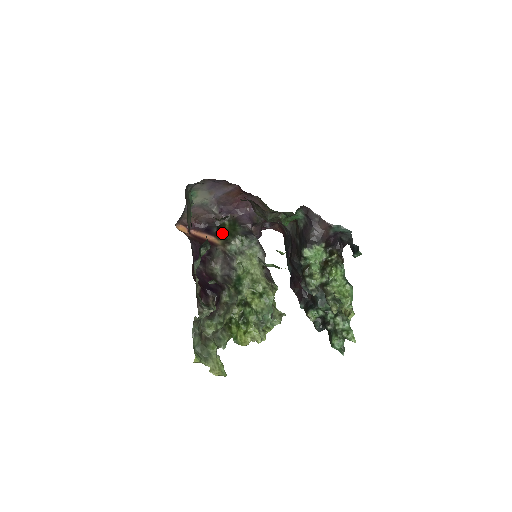
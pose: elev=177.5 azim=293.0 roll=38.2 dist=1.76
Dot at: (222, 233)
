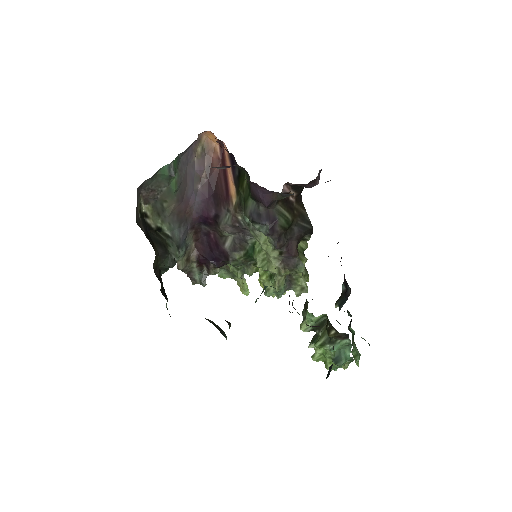
Dot at: (239, 188)
